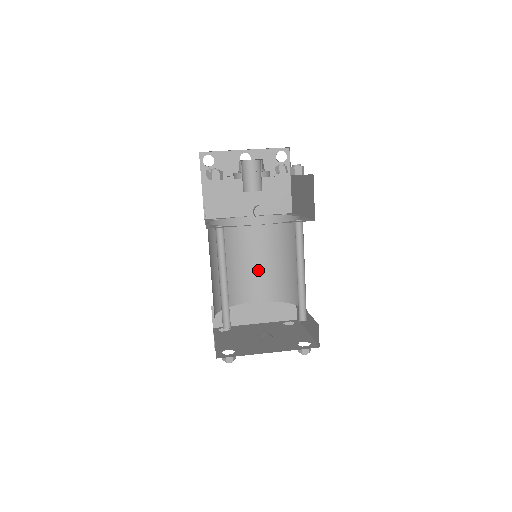
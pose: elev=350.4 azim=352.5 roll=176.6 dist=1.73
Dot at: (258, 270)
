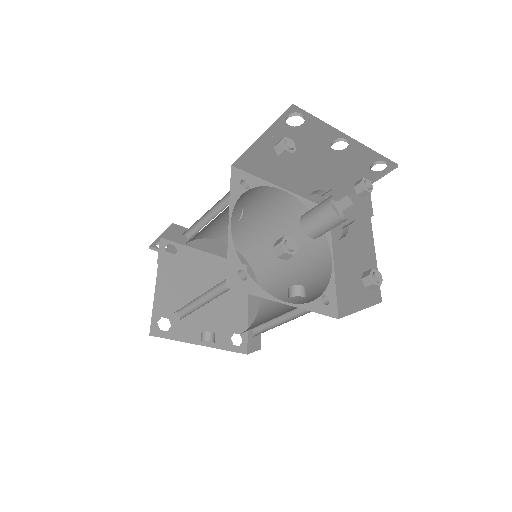
Dot at: (247, 227)
